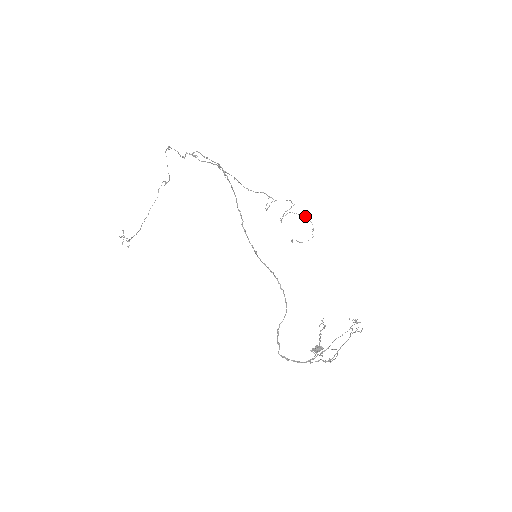
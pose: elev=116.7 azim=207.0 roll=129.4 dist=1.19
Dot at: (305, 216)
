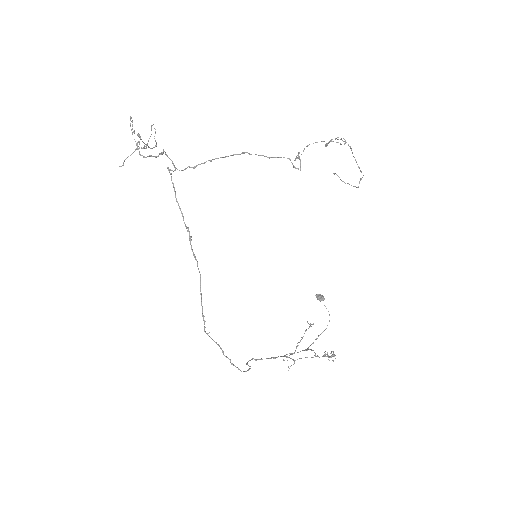
Dot at: occluded
